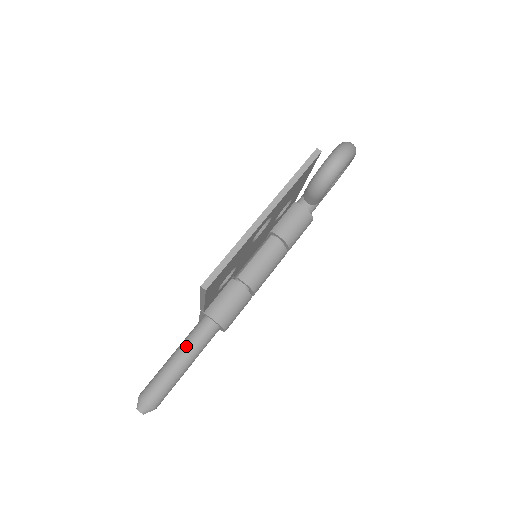
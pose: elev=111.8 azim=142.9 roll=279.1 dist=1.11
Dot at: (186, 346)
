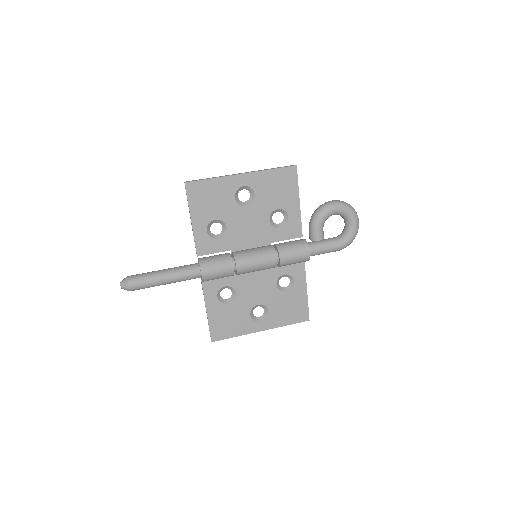
Dot at: occluded
